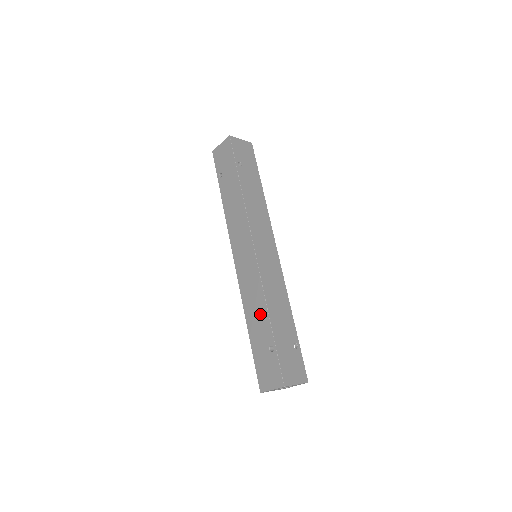
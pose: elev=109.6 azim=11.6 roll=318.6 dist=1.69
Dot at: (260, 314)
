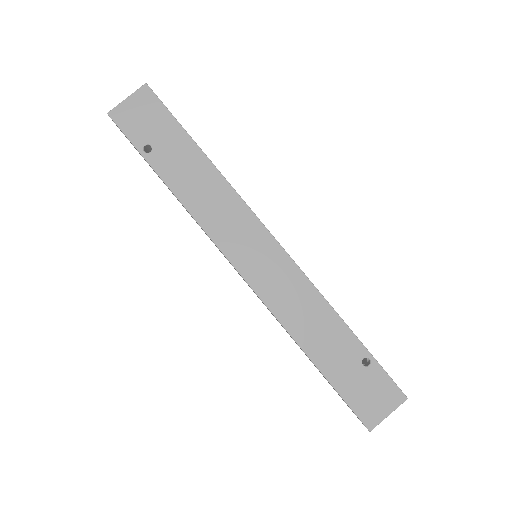
Dot at: occluded
